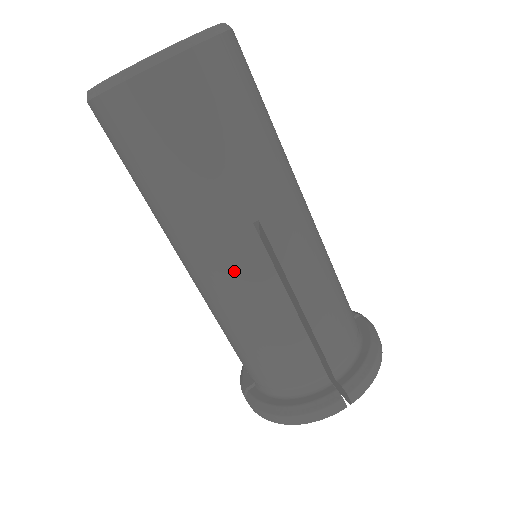
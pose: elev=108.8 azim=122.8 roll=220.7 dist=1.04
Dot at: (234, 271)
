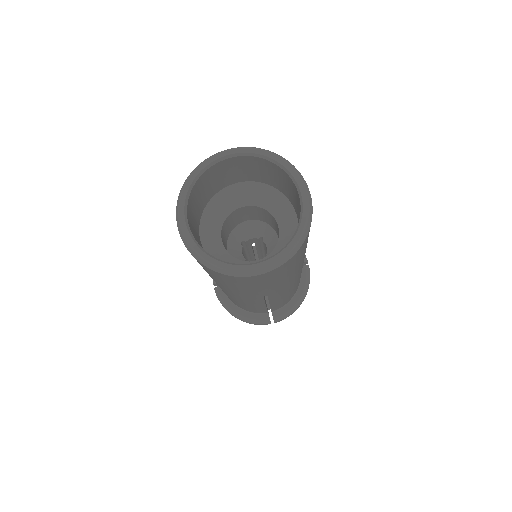
Dot at: (239, 299)
